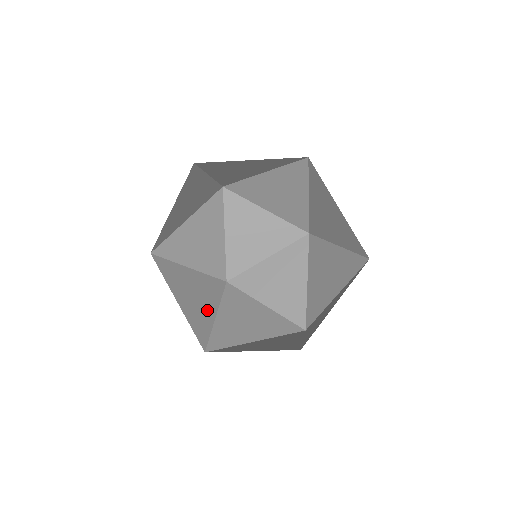
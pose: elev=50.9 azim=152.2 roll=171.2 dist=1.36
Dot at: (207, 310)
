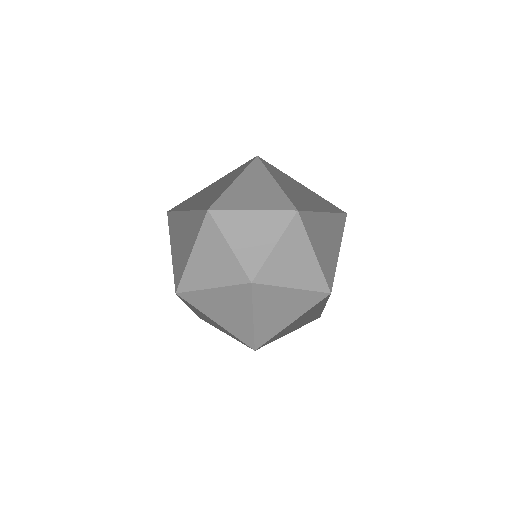
Dot at: occluded
